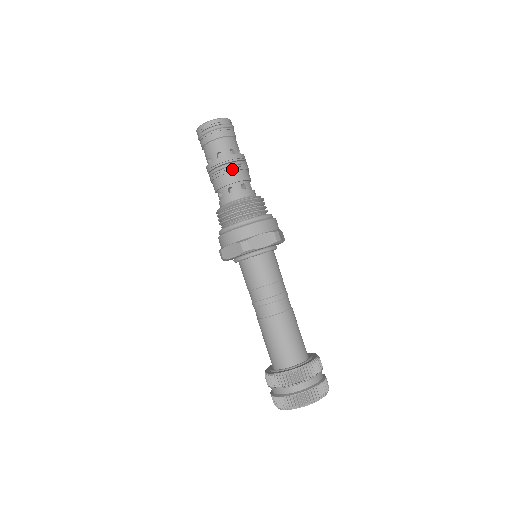
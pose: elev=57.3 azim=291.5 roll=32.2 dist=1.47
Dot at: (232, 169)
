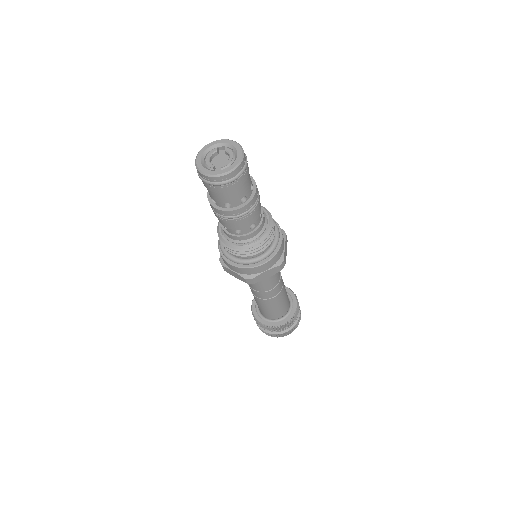
Dot at: (242, 220)
